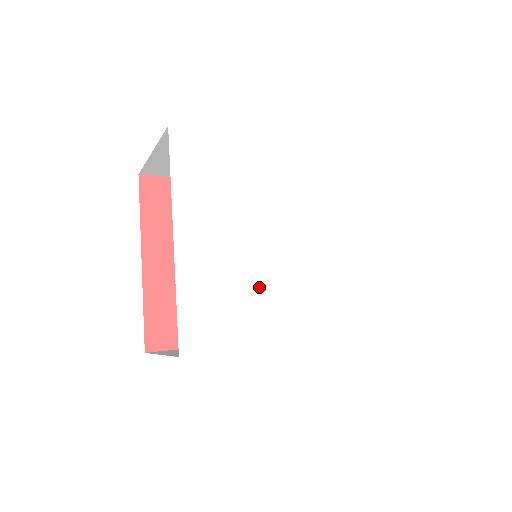
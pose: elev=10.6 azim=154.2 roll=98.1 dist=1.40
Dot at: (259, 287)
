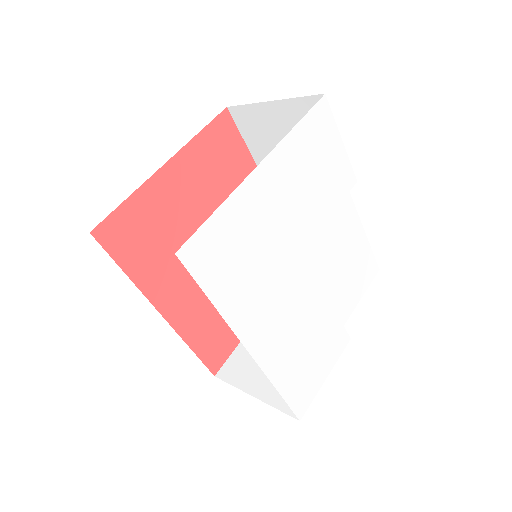
Dot at: (268, 274)
